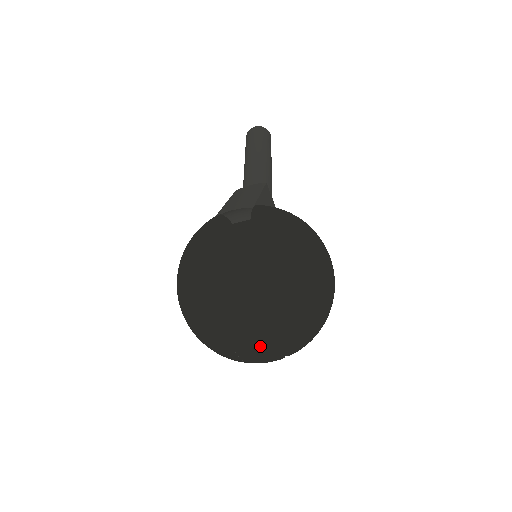
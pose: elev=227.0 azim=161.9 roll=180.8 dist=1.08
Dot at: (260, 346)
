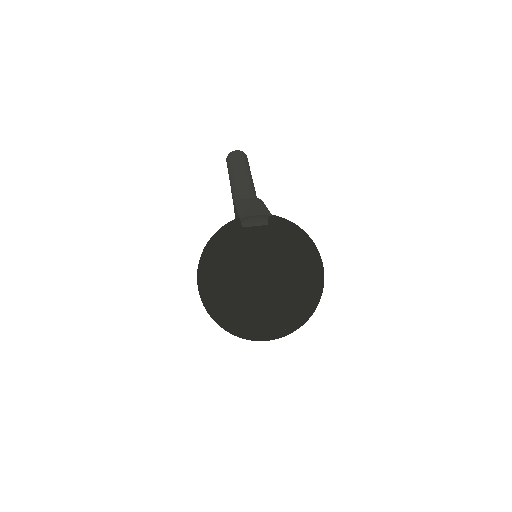
Dot at: (275, 324)
